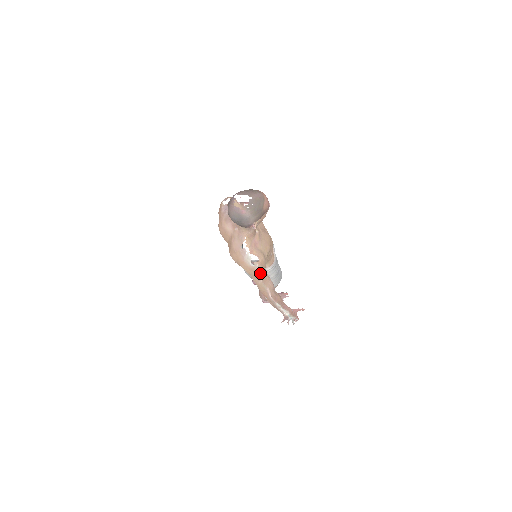
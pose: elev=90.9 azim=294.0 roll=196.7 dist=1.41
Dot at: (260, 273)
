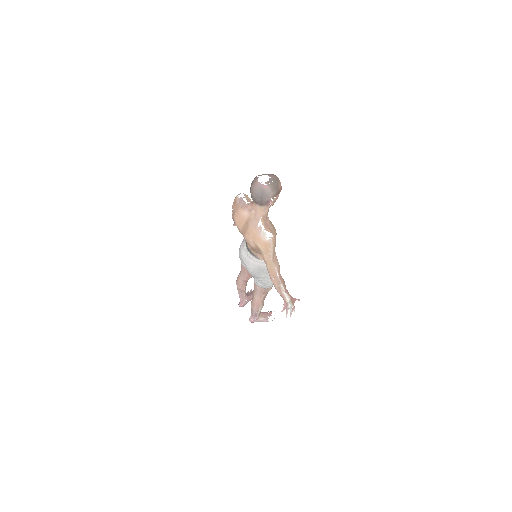
Dot at: (272, 249)
